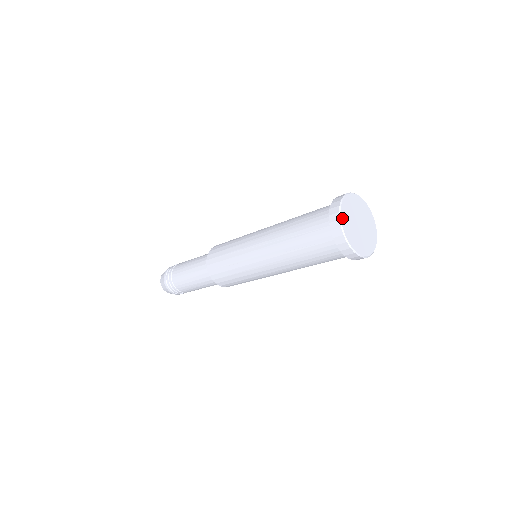
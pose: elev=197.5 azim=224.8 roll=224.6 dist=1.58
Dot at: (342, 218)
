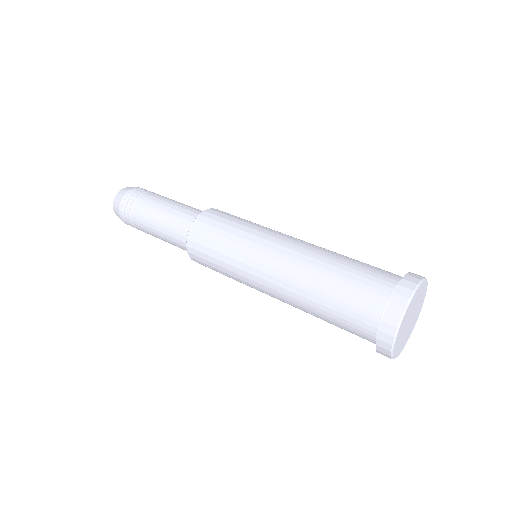
Dot at: (404, 316)
